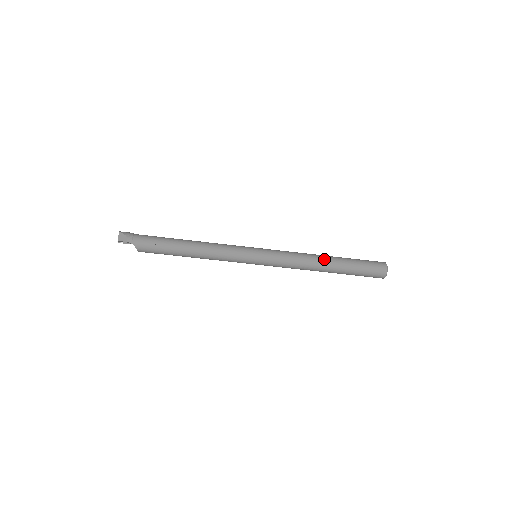
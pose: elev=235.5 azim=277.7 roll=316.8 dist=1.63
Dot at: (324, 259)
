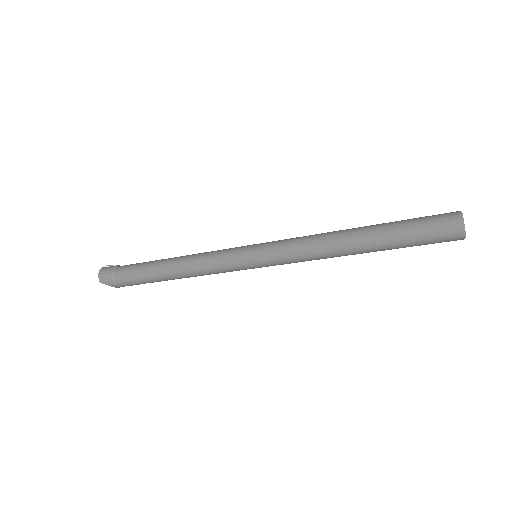
Dot at: (352, 253)
